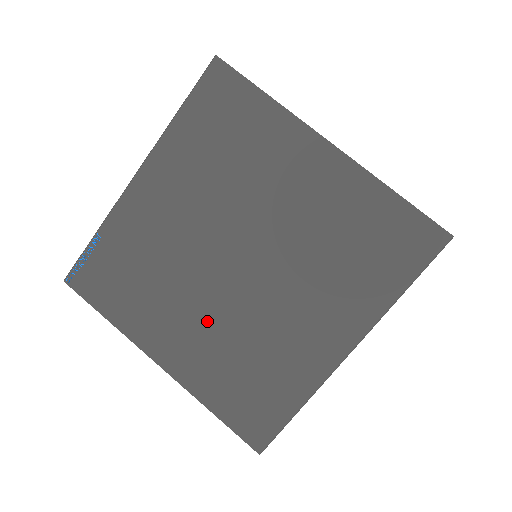
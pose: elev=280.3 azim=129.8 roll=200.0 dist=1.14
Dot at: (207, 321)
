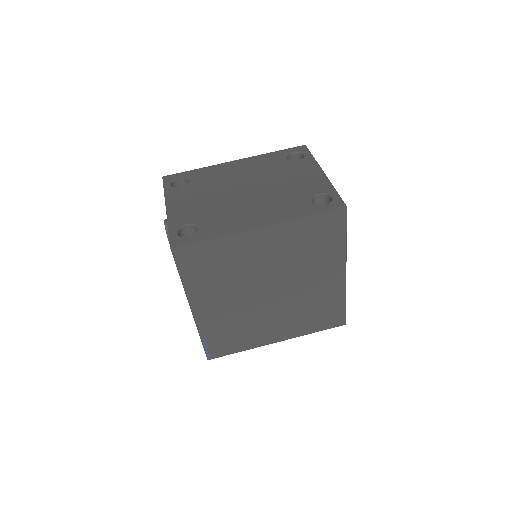
Dot at: (280, 316)
